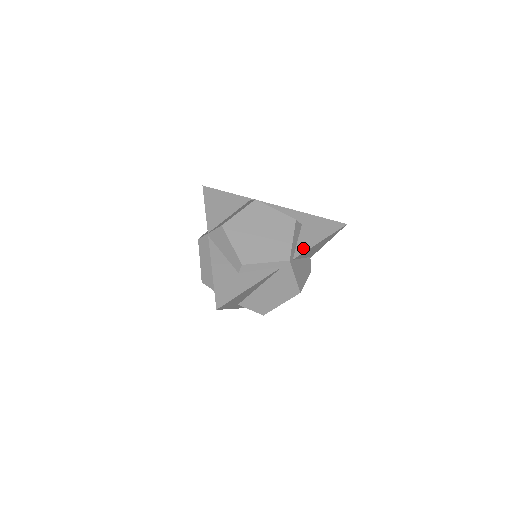
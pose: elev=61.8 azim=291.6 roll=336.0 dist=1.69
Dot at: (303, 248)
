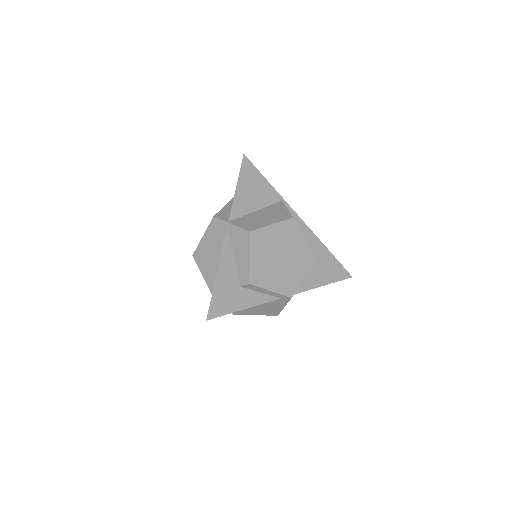
Dot at: (307, 286)
